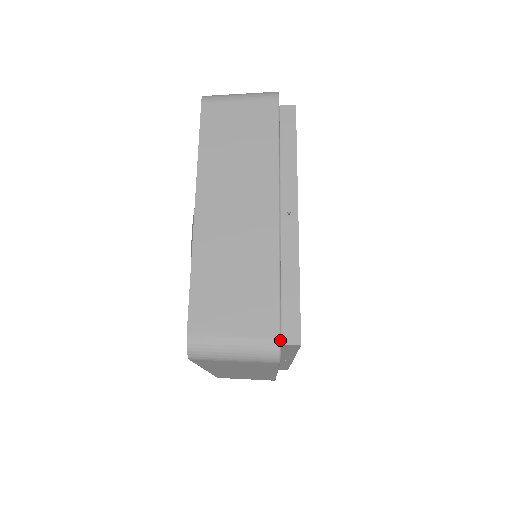
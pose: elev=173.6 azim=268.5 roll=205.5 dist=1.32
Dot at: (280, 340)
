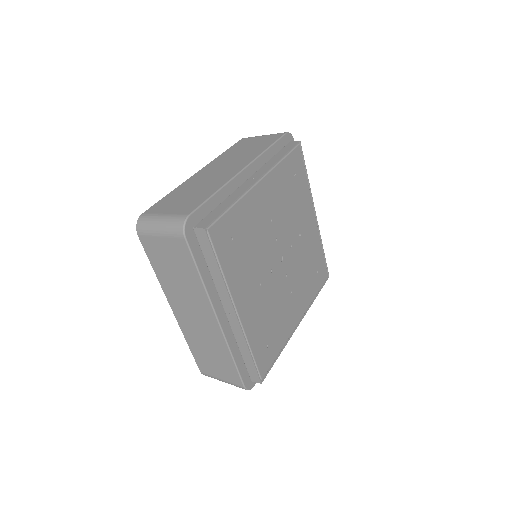
Dot at: (245, 388)
